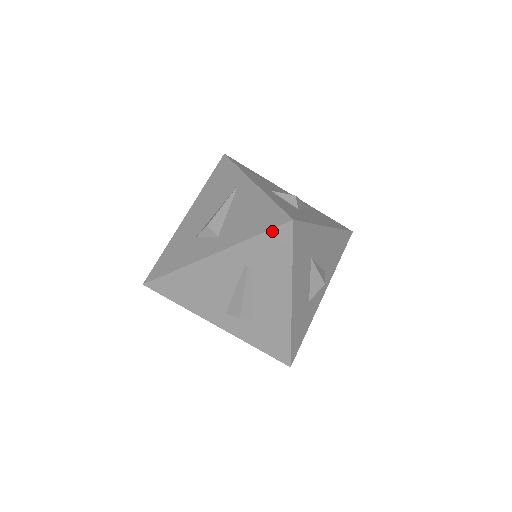
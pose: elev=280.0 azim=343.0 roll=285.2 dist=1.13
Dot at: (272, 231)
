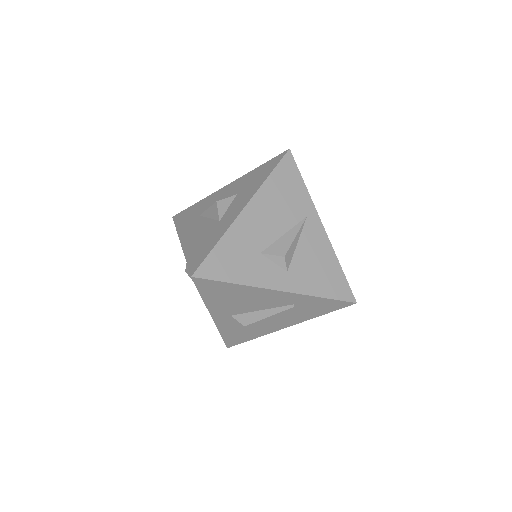
Dot at: (338, 301)
